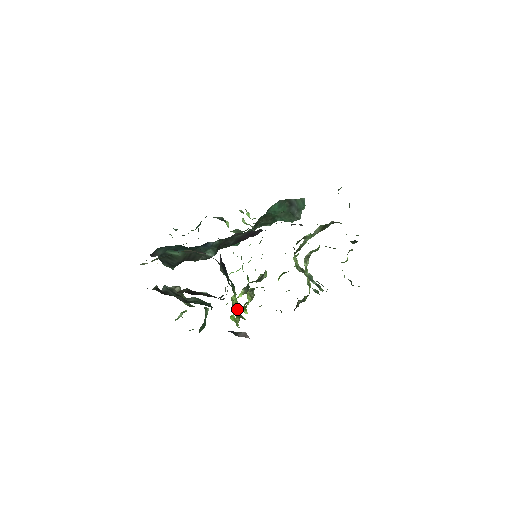
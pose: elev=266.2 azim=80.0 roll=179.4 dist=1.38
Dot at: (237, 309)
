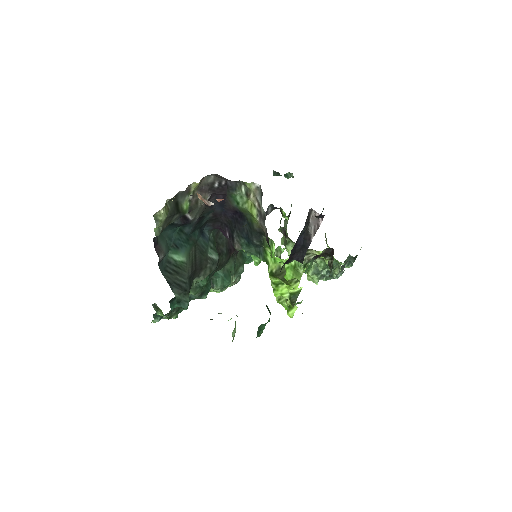
Dot at: (284, 269)
